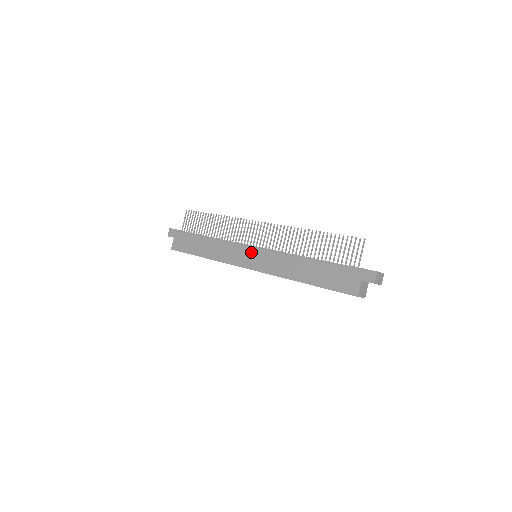
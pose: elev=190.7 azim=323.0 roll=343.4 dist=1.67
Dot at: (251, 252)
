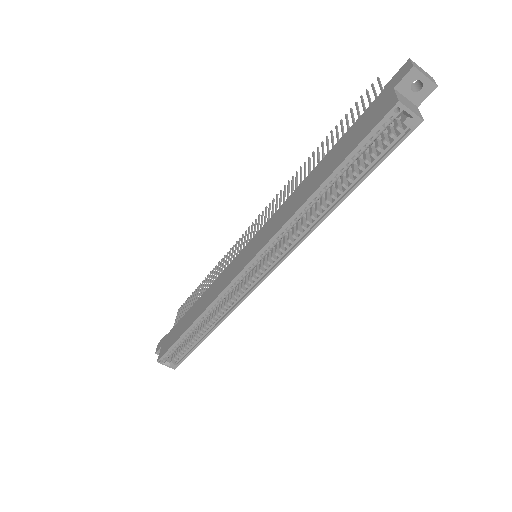
Dot at: (245, 250)
